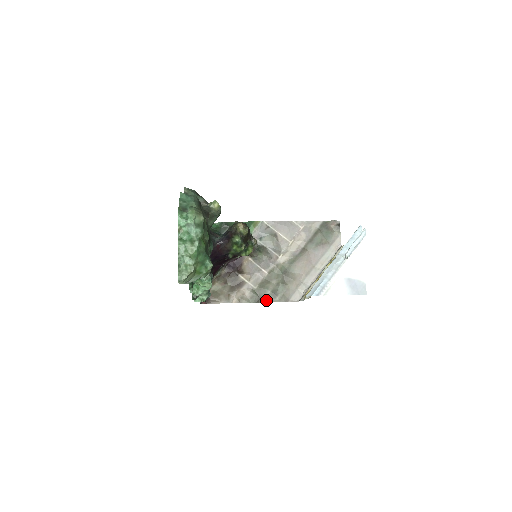
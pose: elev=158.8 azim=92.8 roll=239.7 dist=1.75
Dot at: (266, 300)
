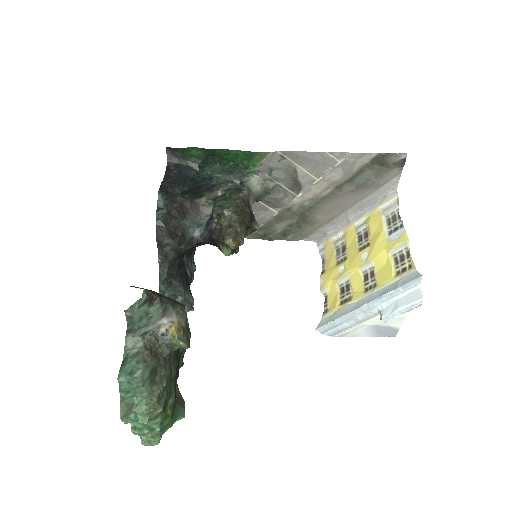
Dot at: (273, 239)
